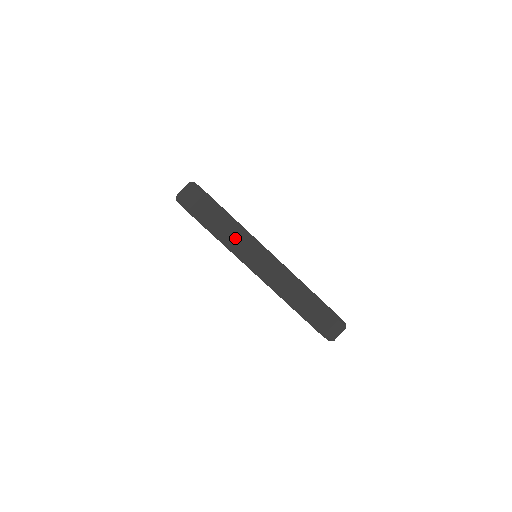
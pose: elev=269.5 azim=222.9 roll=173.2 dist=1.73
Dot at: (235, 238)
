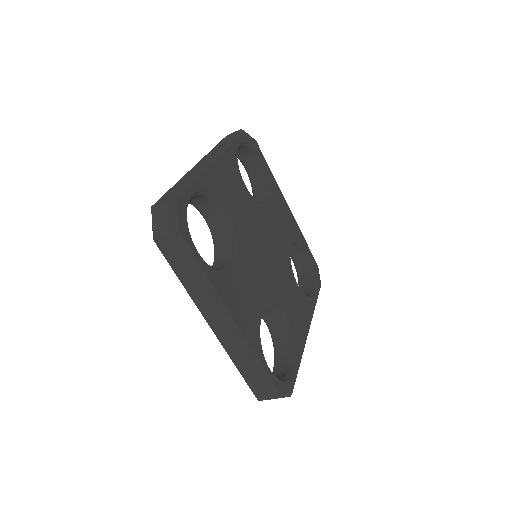
Dot at: occluded
